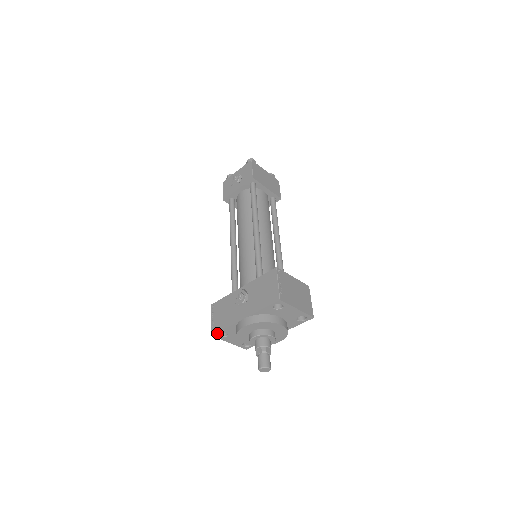
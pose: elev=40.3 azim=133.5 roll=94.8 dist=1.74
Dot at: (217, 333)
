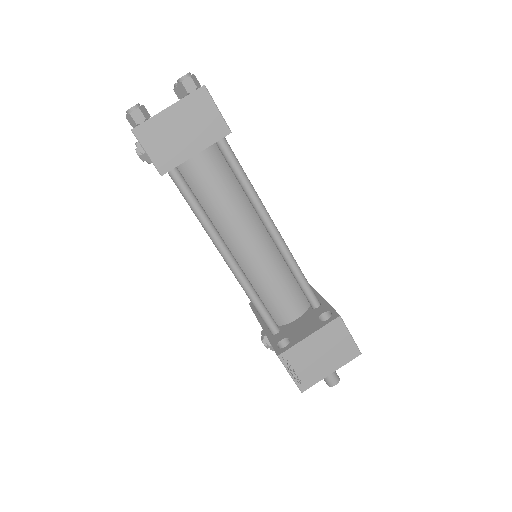
Dot at: occluded
